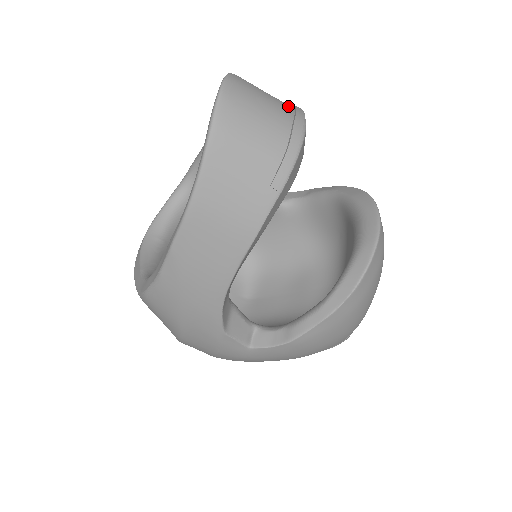
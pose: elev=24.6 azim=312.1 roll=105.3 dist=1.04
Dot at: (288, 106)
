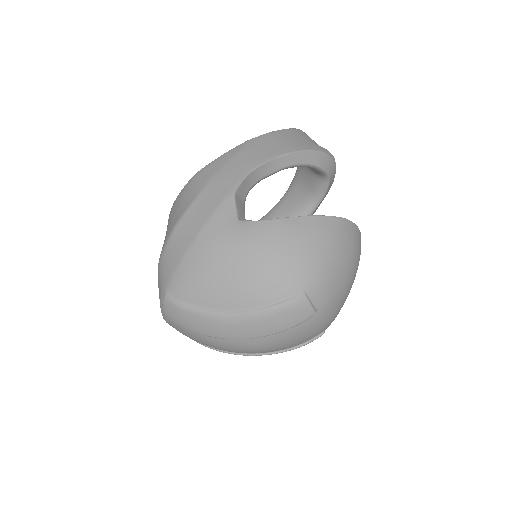
Dot at: occluded
